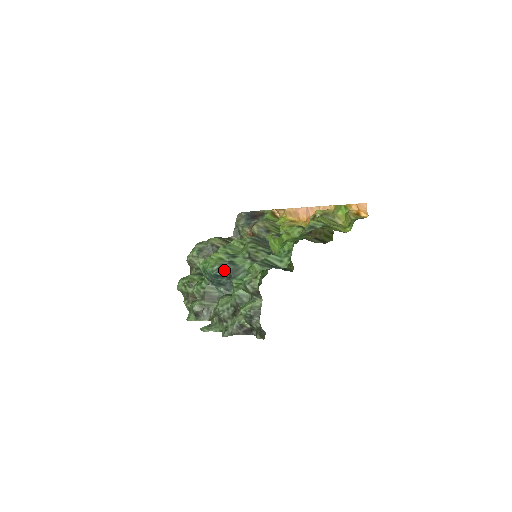
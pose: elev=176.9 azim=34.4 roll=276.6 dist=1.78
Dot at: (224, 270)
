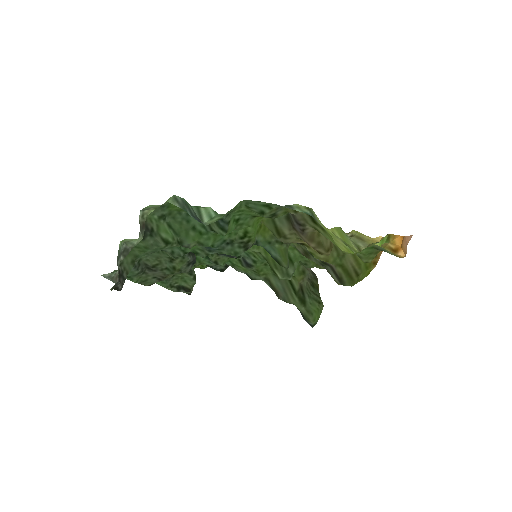
Dot at: occluded
